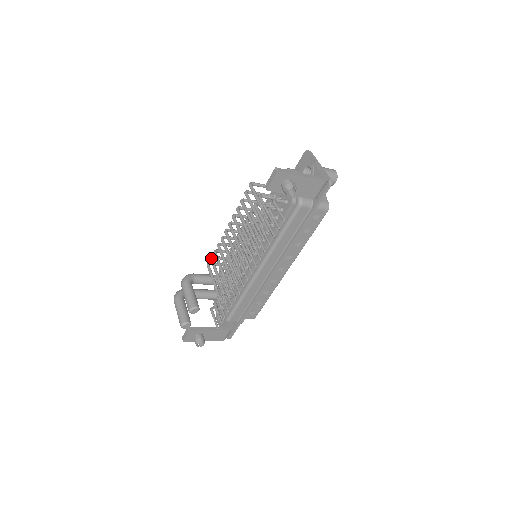
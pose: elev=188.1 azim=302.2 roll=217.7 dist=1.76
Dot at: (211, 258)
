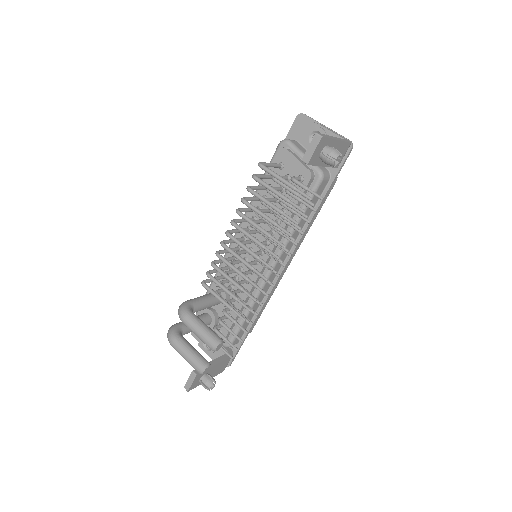
Dot at: (208, 274)
